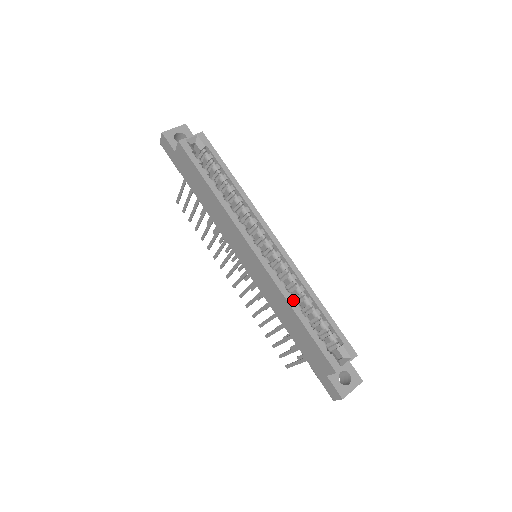
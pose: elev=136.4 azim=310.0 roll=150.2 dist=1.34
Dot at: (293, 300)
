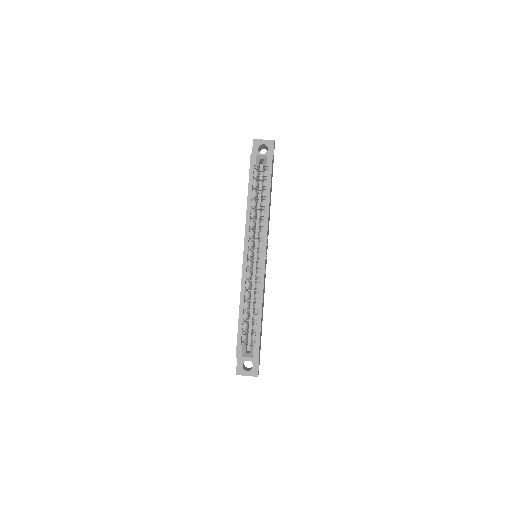
Dot at: (246, 298)
